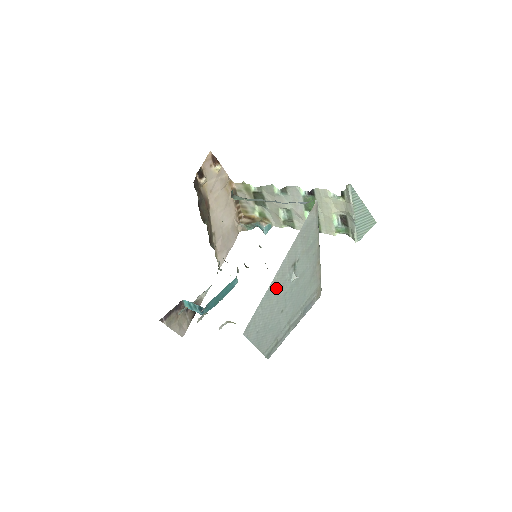
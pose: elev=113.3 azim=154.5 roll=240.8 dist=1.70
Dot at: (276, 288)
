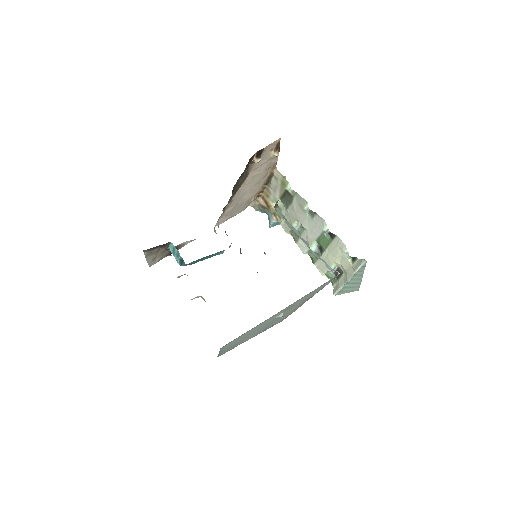
Dot at: (264, 322)
